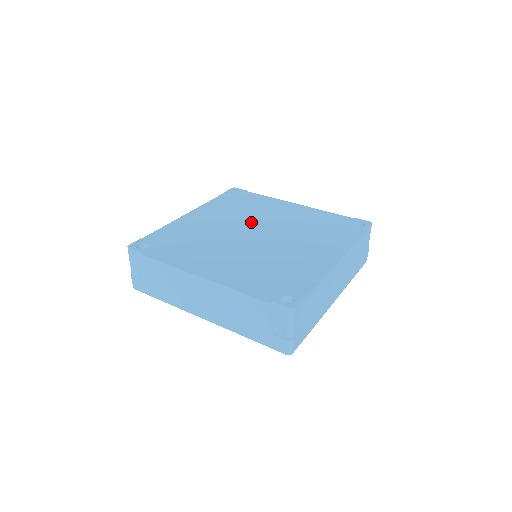
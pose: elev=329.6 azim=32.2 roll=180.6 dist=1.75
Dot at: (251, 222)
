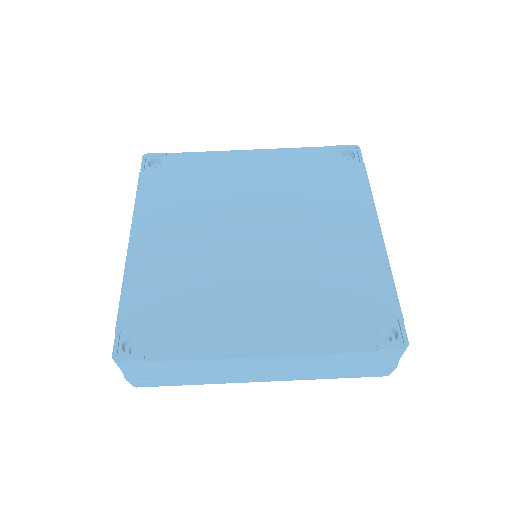
Dot at: (283, 214)
